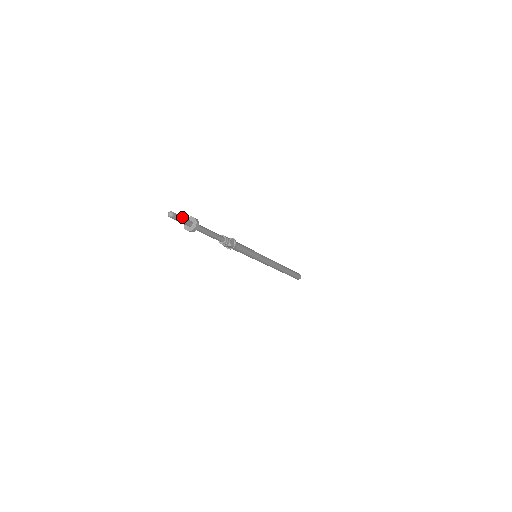
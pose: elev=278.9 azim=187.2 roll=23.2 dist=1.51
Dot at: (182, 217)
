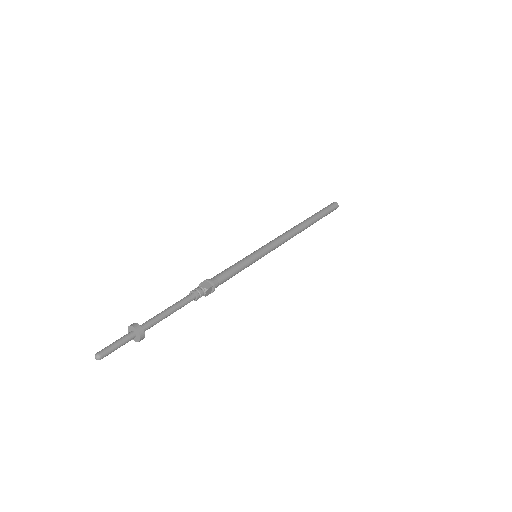
Dot at: (114, 343)
